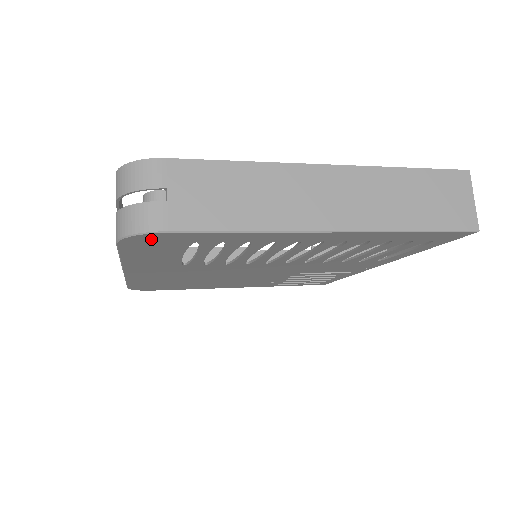
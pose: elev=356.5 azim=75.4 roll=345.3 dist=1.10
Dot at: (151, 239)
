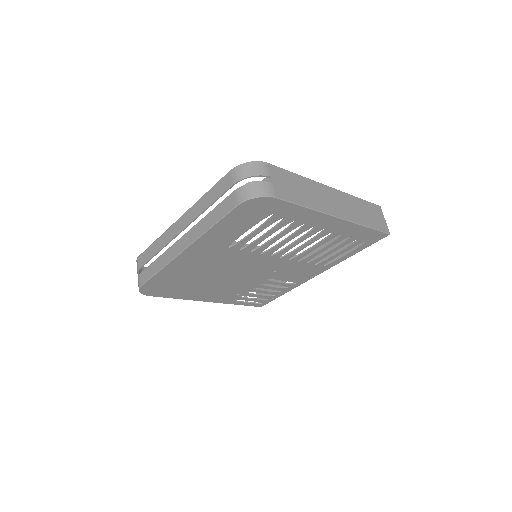
Dot at: (260, 204)
